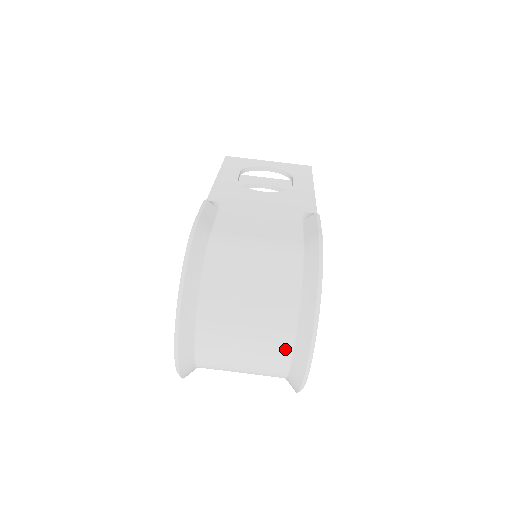
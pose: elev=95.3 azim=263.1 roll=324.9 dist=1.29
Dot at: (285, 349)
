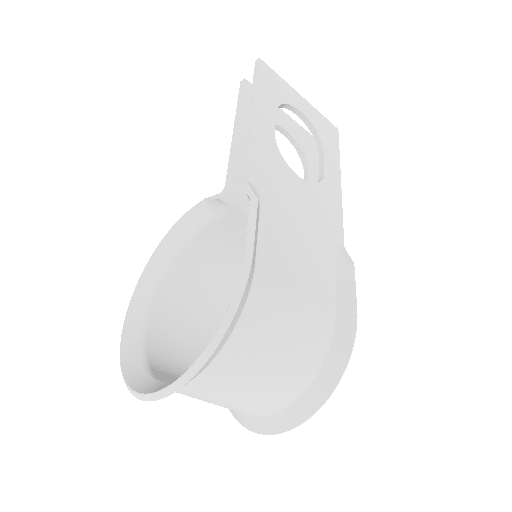
Dot at: (263, 412)
